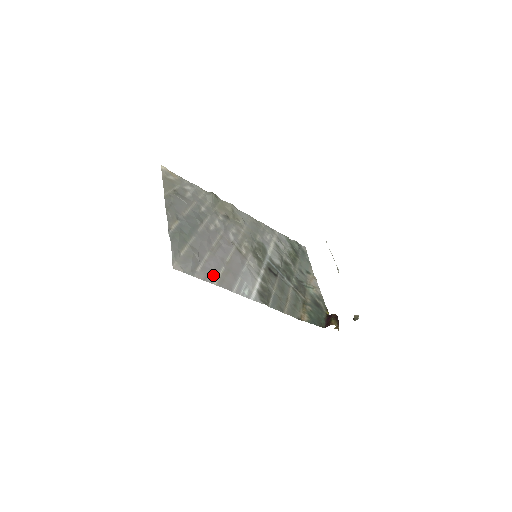
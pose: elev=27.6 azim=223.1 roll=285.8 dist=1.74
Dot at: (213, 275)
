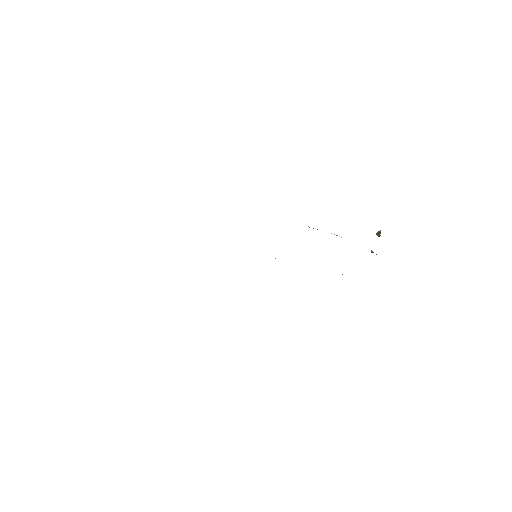
Dot at: occluded
